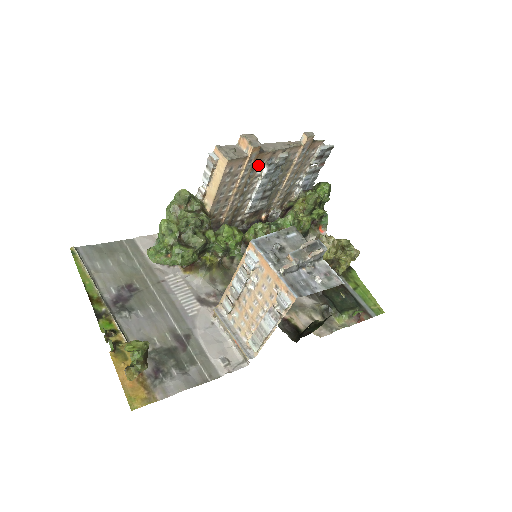
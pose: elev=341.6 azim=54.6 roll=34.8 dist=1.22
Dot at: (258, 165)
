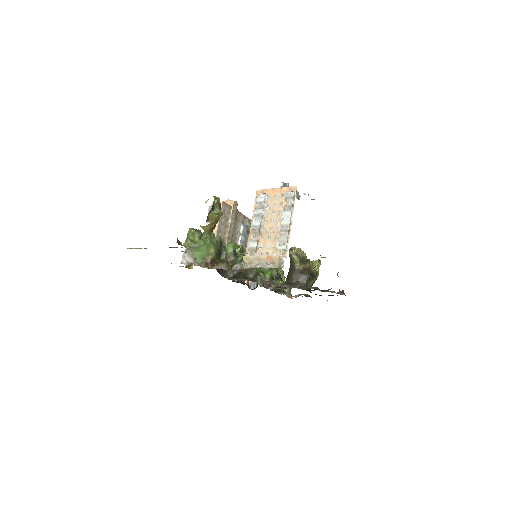
Dot at: (237, 222)
